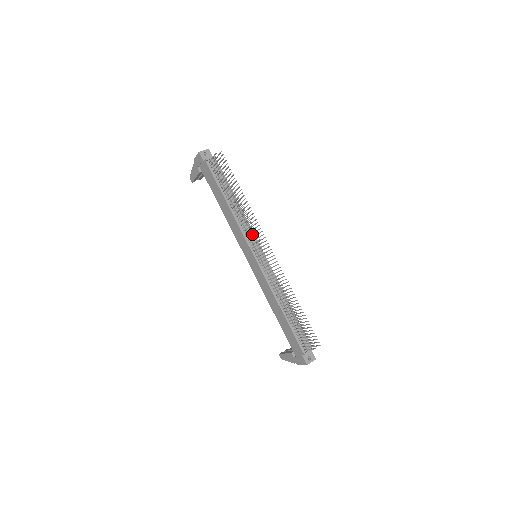
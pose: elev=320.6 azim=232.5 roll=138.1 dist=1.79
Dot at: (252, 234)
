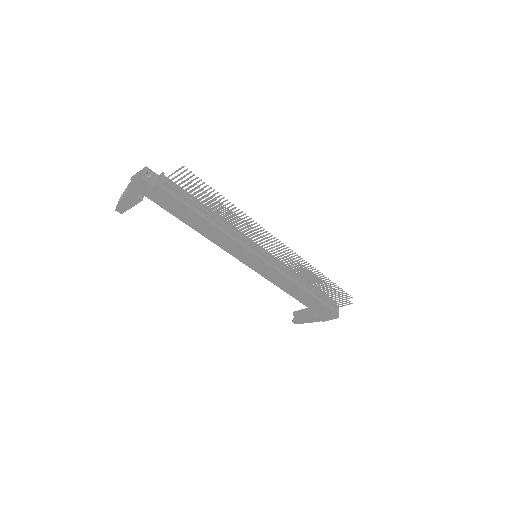
Dot at: (247, 238)
